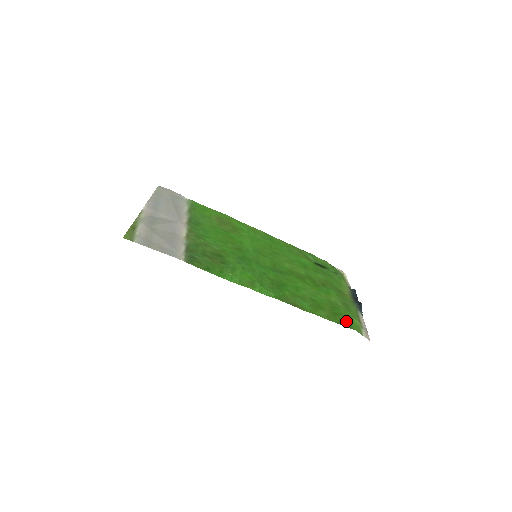
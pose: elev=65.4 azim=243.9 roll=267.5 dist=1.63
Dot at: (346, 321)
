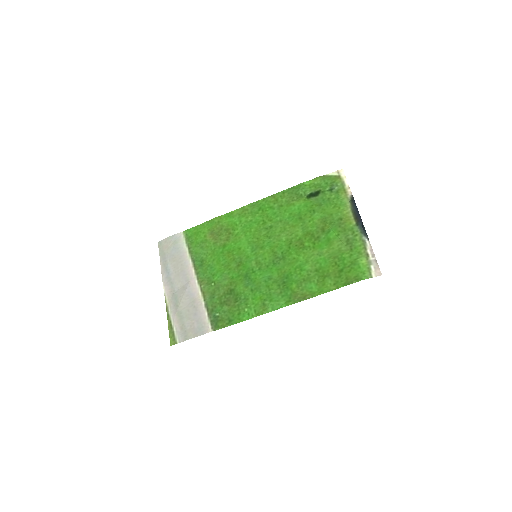
Dot at: (352, 273)
